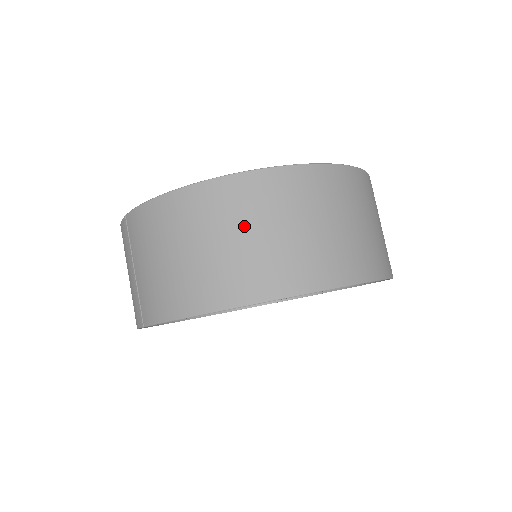
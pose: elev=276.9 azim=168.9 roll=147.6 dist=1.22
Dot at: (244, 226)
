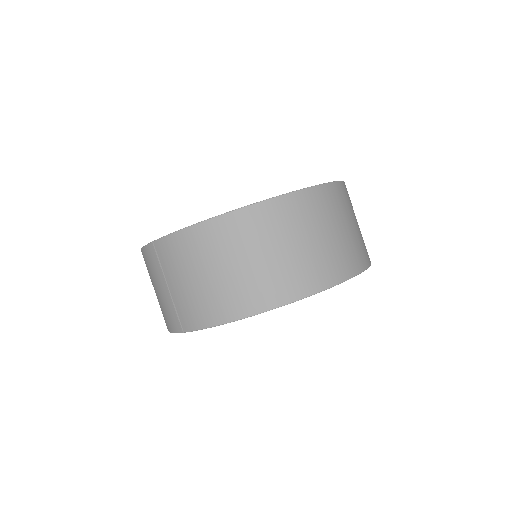
Dot at: (266, 246)
